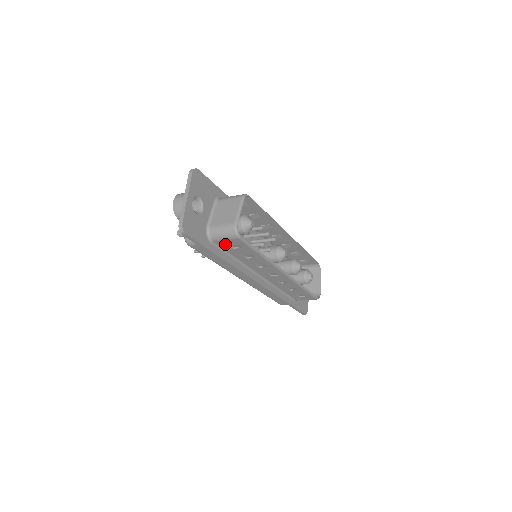
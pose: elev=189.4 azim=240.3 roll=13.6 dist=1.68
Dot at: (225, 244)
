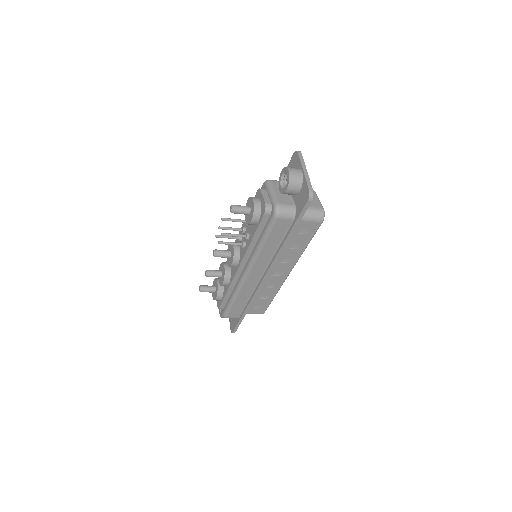
Dot at: (300, 226)
